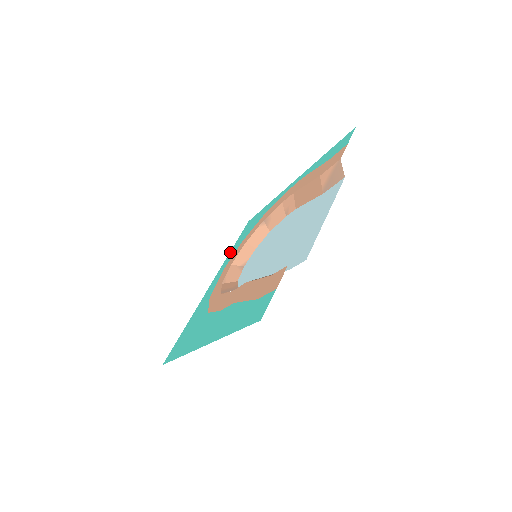
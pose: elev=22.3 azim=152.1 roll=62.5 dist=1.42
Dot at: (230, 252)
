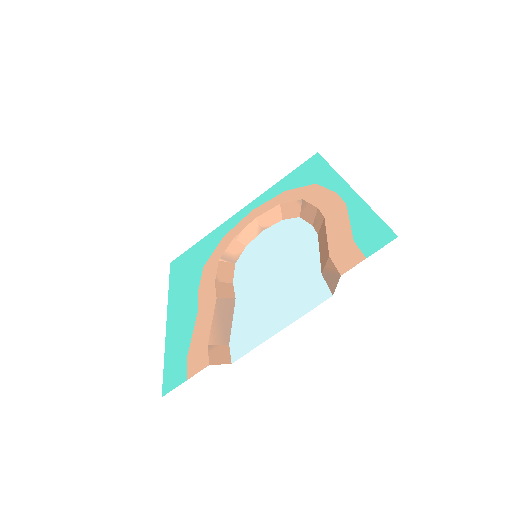
Dot at: (277, 184)
